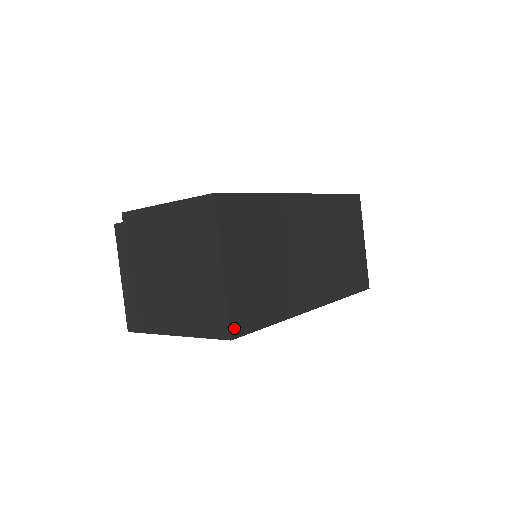
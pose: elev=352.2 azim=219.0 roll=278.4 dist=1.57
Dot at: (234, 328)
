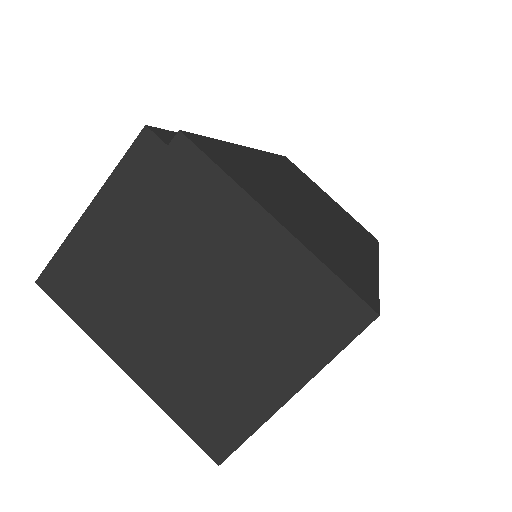
Dot at: (232, 450)
